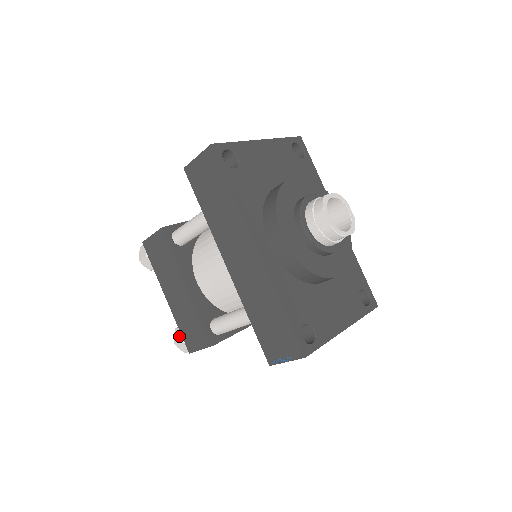
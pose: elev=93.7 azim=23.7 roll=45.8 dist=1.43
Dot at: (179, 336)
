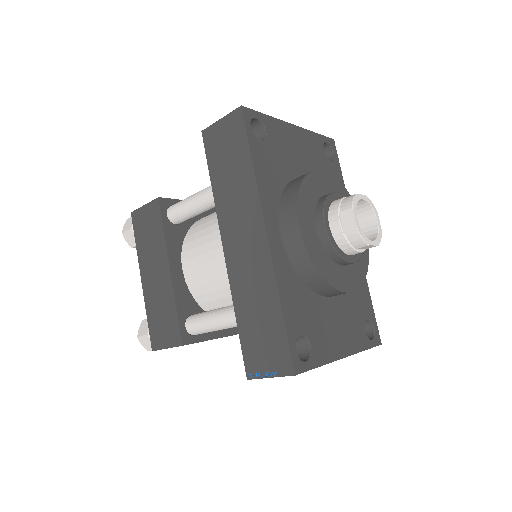
Dot at: (145, 328)
